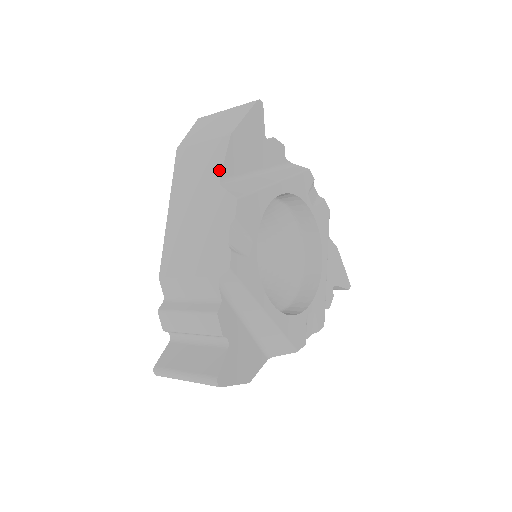
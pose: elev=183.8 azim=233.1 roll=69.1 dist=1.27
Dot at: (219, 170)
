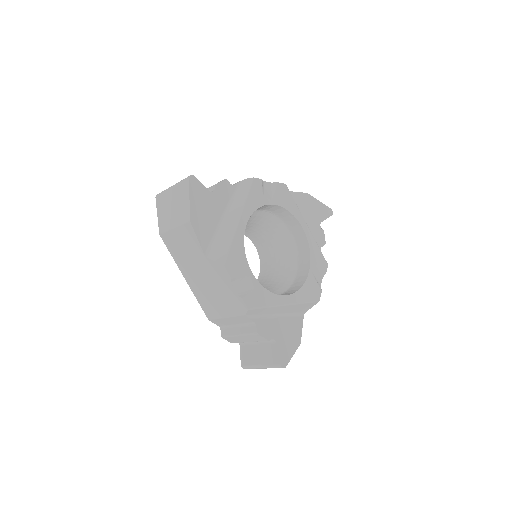
Dot at: (199, 248)
